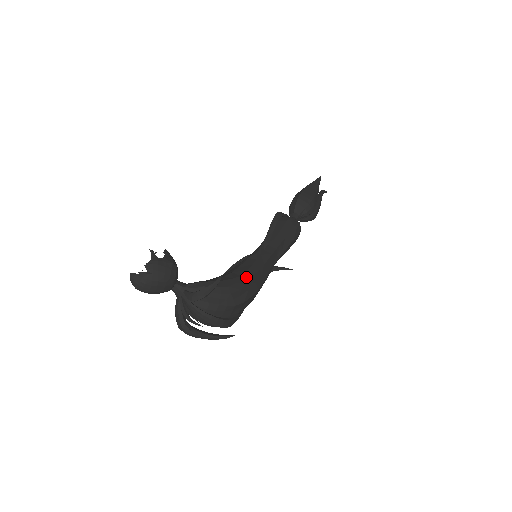
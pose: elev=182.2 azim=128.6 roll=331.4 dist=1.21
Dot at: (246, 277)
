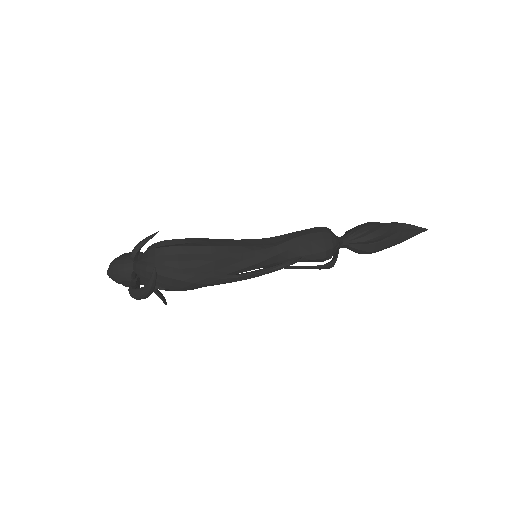
Dot at: (197, 239)
